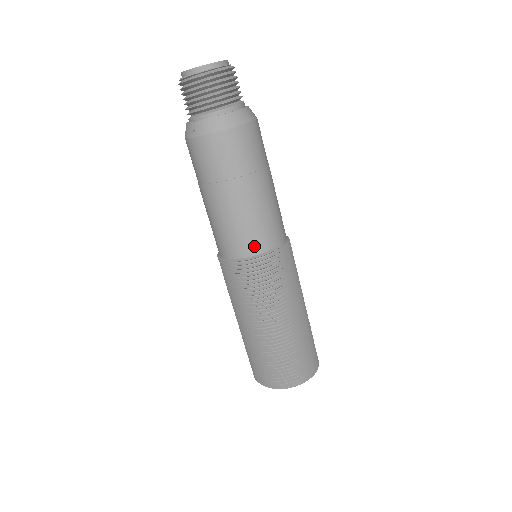
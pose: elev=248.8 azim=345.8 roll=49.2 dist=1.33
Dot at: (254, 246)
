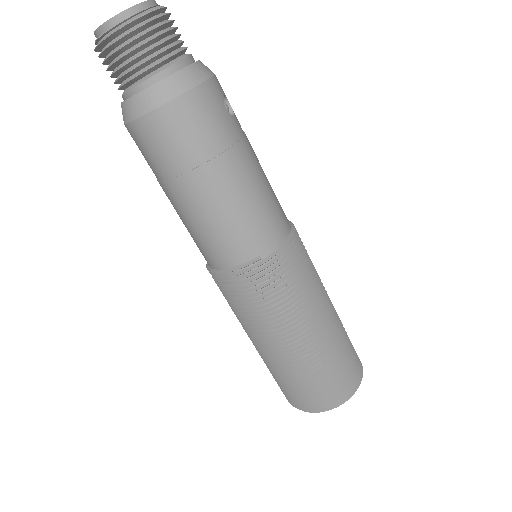
Dot at: (222, 258)
